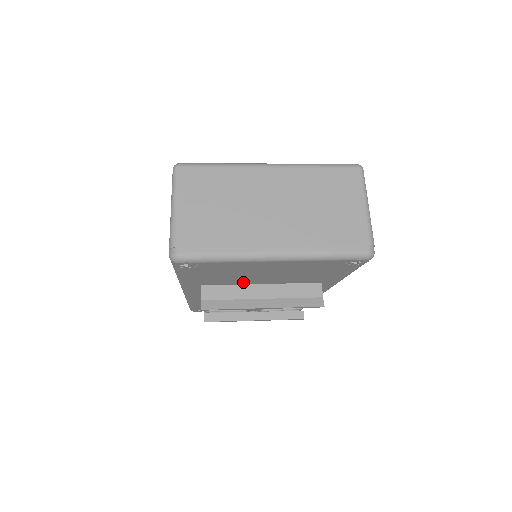
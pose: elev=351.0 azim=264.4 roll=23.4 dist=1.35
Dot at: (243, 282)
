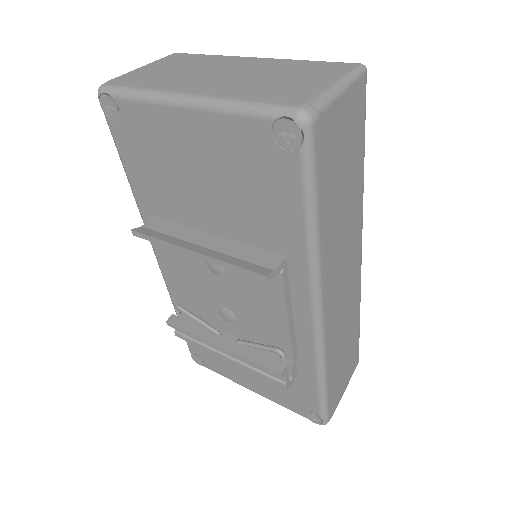
Dot at: (191, 217)
